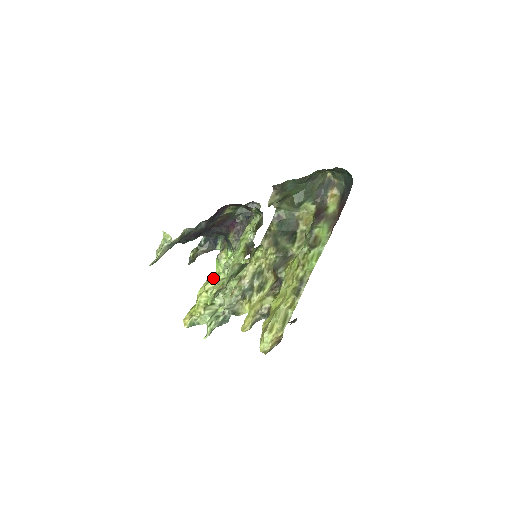
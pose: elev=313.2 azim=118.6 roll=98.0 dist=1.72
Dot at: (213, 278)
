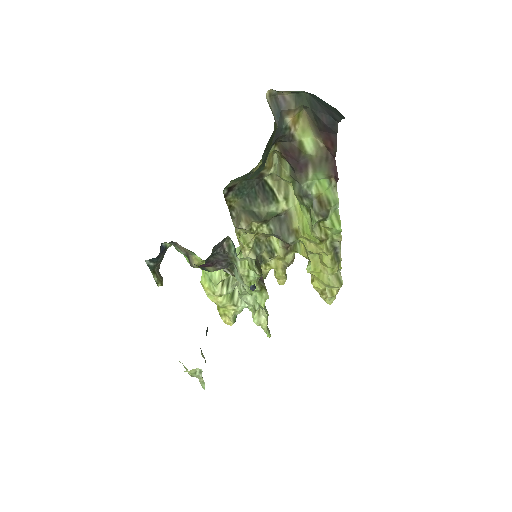
Dot at: (210, 281)
